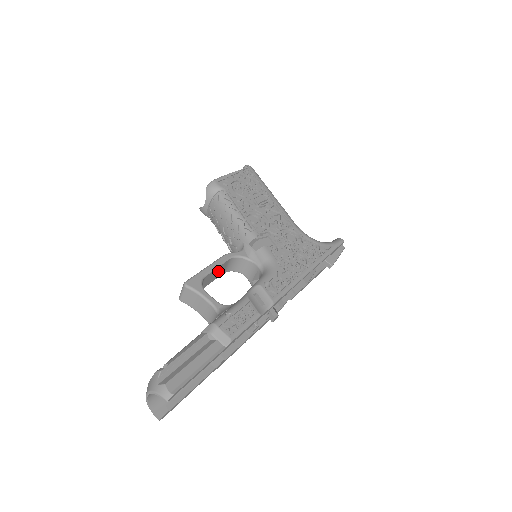
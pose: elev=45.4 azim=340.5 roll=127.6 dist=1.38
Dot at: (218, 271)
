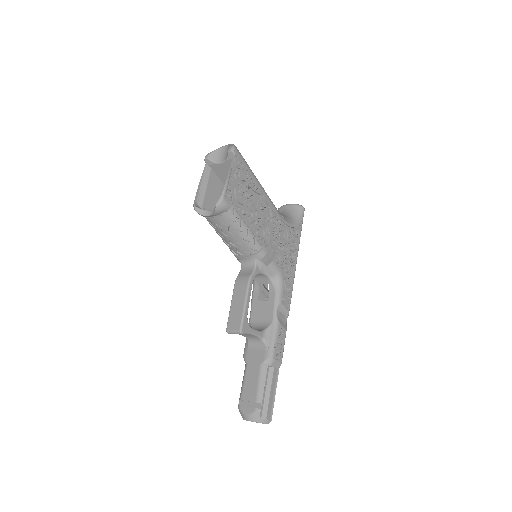
Dot at: occluded
